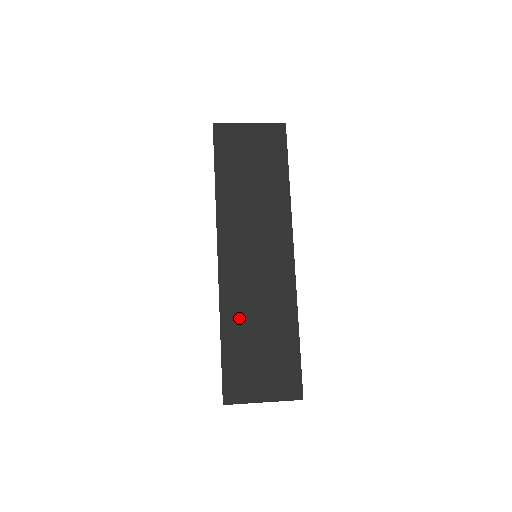
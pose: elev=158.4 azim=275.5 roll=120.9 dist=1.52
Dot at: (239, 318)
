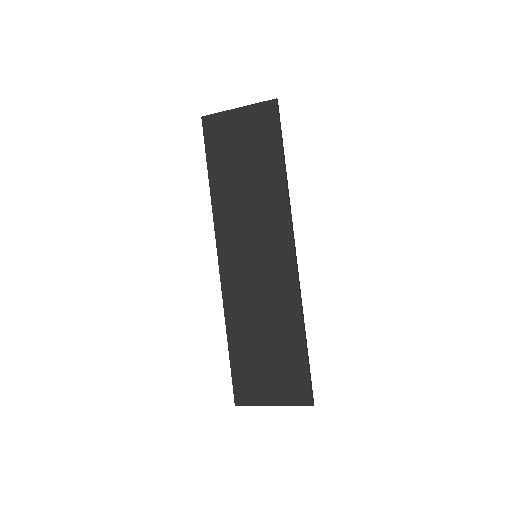
Dot at: (243, 322)
